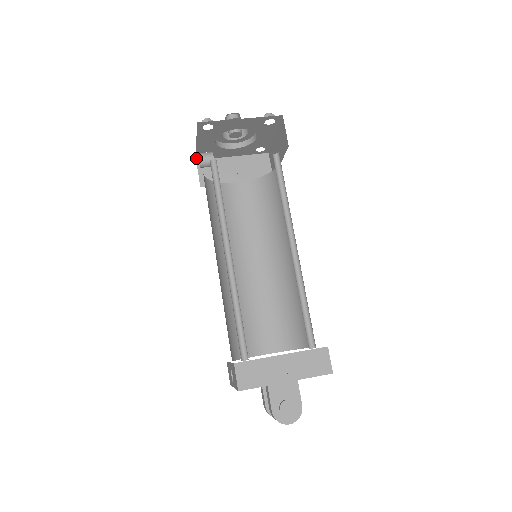
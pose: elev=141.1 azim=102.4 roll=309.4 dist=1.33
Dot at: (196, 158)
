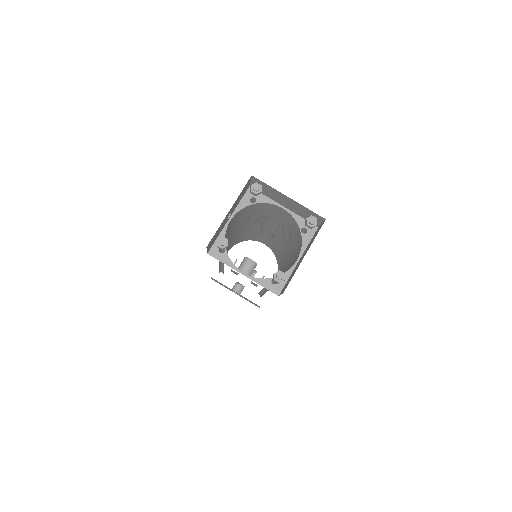
Dot at: occluded
